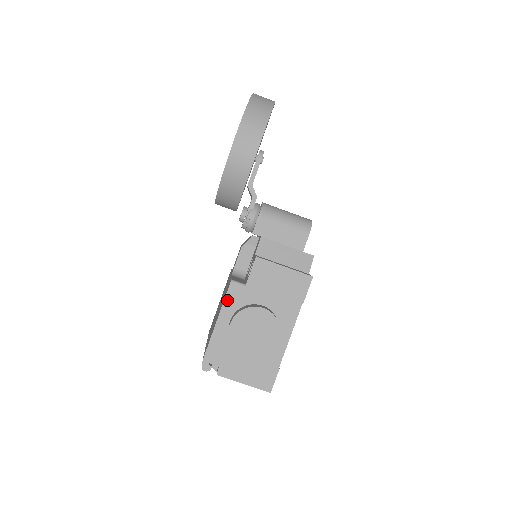
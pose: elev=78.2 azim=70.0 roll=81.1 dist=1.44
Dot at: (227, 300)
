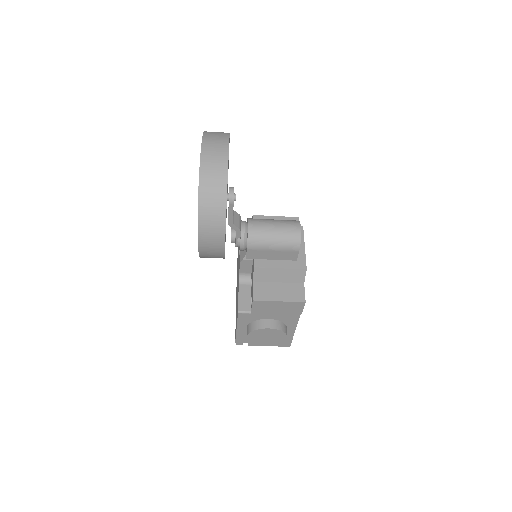
Dot at: (239, 320)
